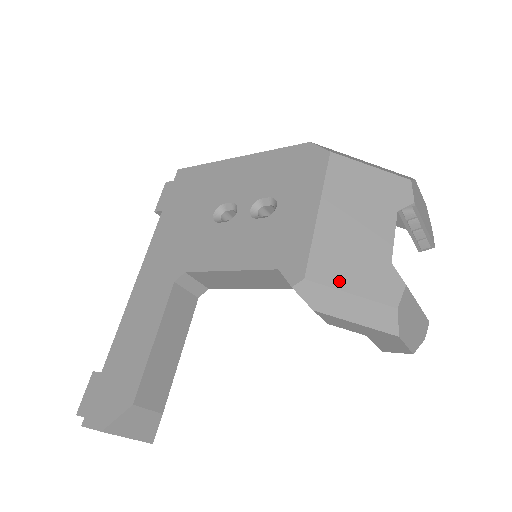
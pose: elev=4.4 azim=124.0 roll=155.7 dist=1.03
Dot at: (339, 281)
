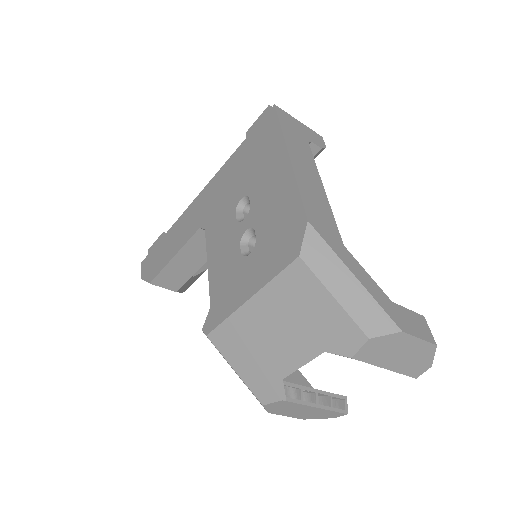
Dot at: (230, 356)
